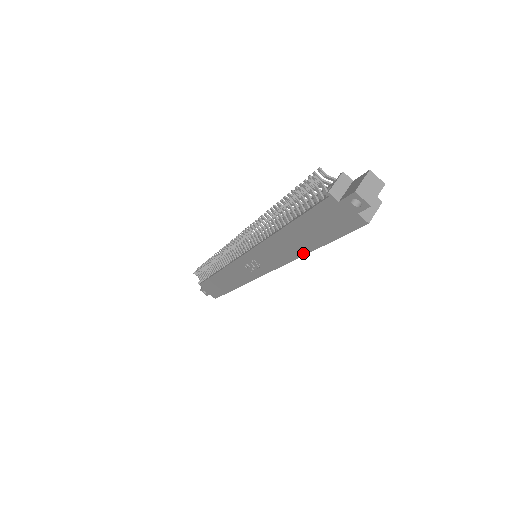
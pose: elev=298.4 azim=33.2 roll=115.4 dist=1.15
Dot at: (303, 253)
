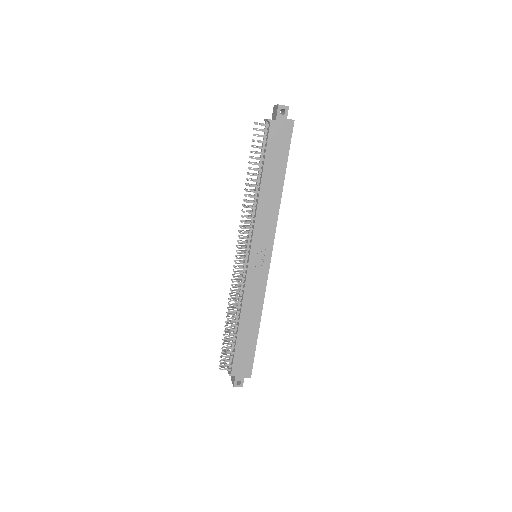
Dot at: (281, 192)
